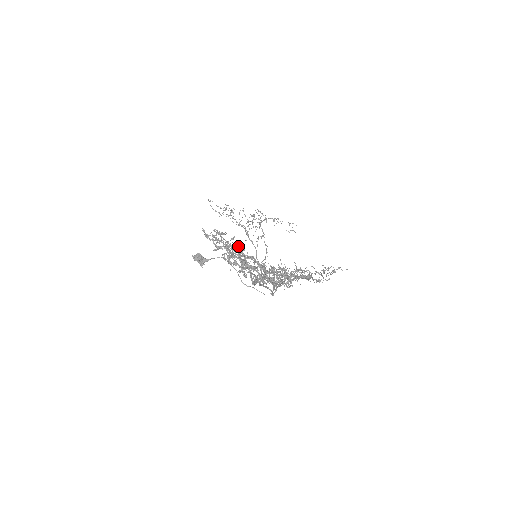
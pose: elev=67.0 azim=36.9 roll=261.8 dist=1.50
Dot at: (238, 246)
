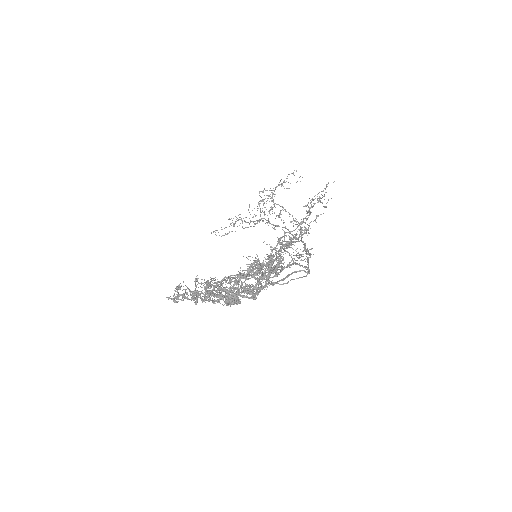
Dot at: (202, 283)
